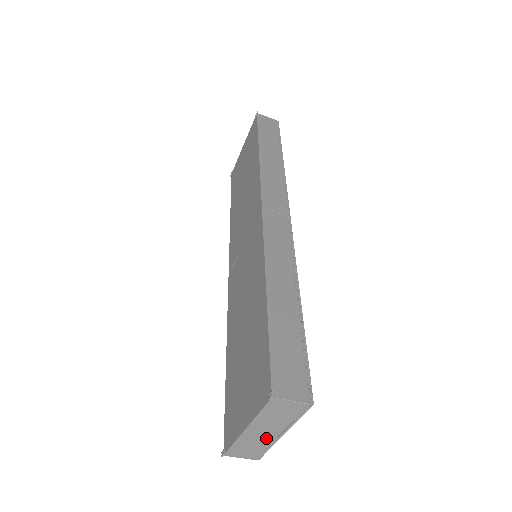
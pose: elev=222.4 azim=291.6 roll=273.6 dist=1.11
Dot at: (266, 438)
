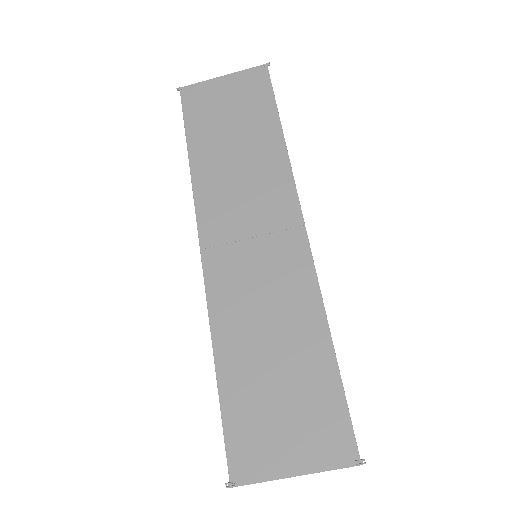
Dot at: occluded
